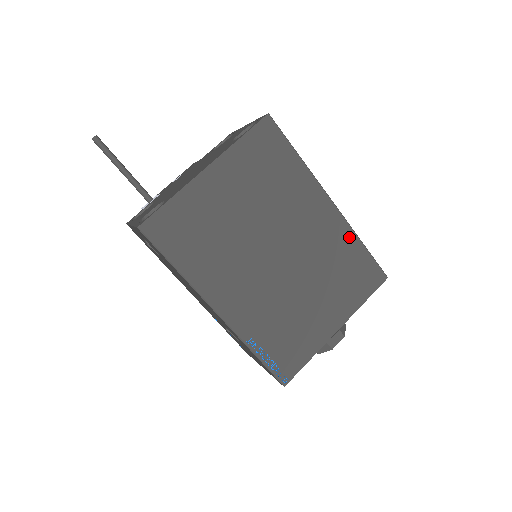
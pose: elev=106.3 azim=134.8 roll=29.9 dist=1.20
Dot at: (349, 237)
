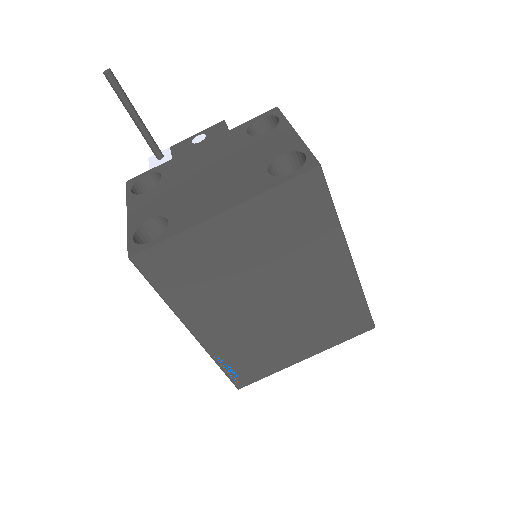
Dot at: (354, 292)
